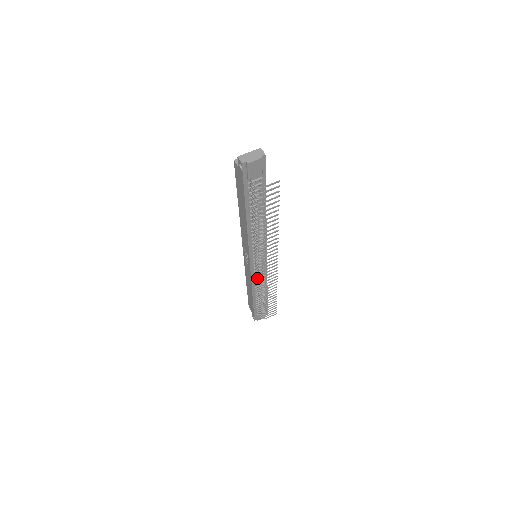
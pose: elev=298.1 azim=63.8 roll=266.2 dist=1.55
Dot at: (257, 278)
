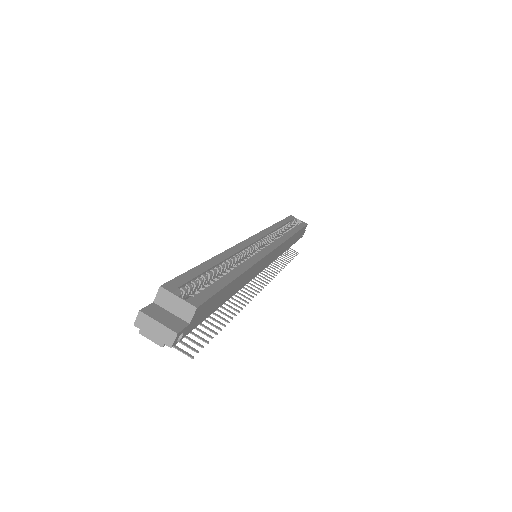
Dot at: occluded
